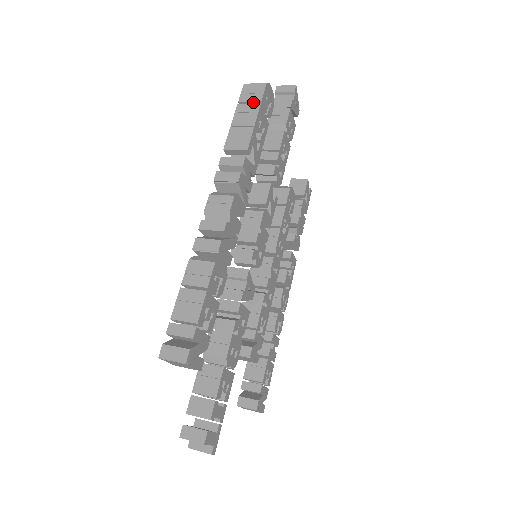
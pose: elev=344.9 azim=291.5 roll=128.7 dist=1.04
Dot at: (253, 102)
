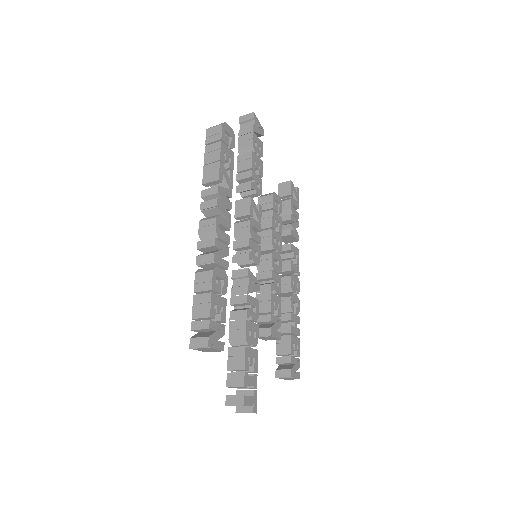
Dot at: (216, 141)
